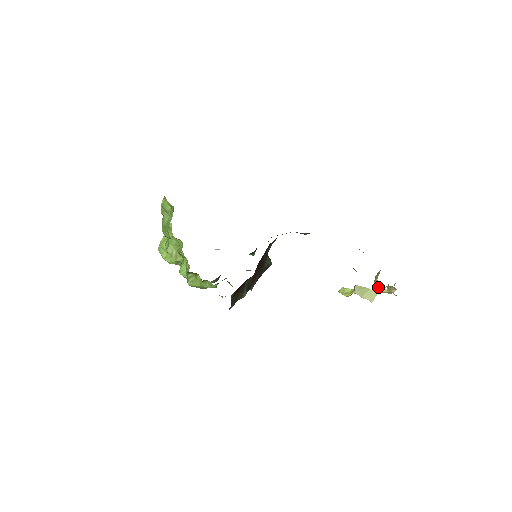
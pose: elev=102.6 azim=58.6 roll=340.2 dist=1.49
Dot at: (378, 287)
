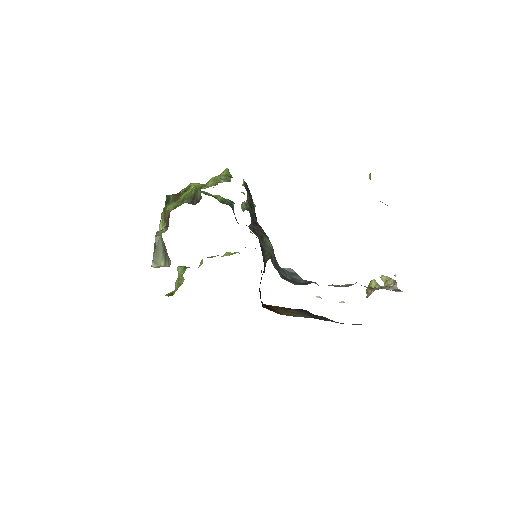
Dot at: occluded
